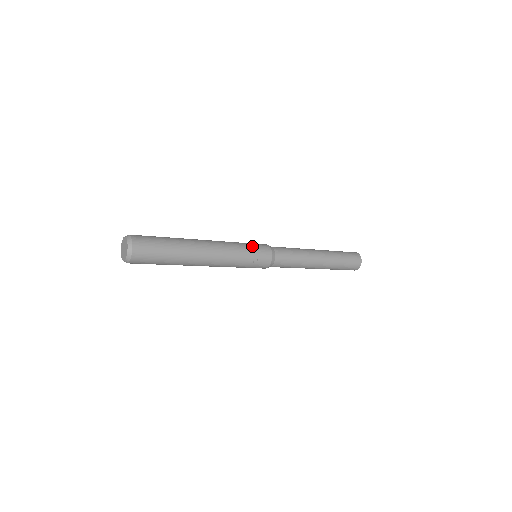
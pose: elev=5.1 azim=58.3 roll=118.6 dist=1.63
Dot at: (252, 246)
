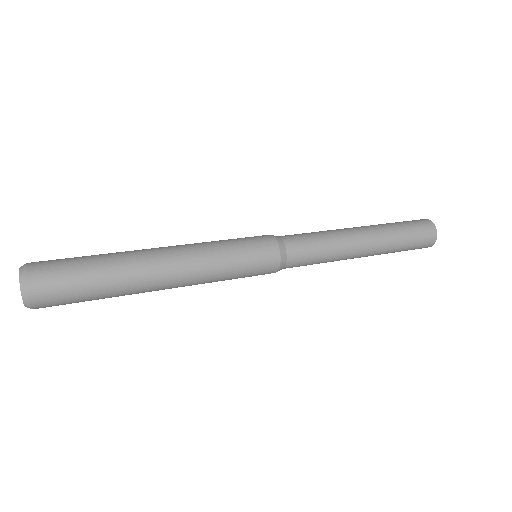
Dot at: (248, 269)
